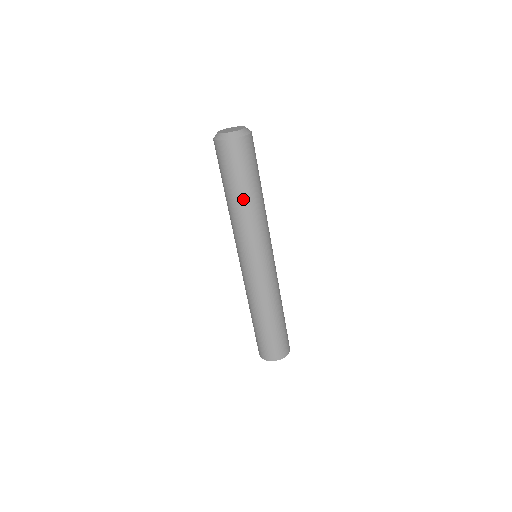
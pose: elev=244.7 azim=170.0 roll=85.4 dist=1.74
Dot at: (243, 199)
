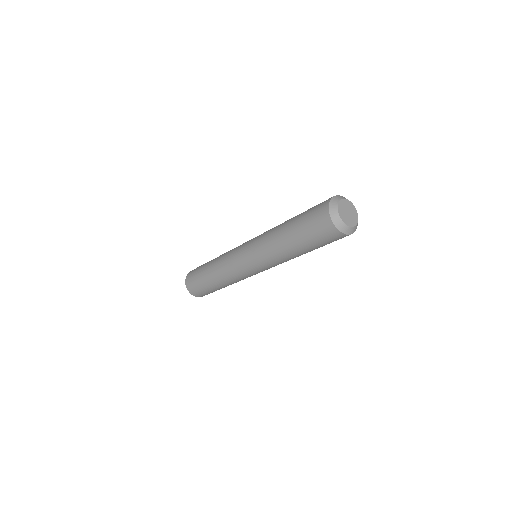
Dot at: (289, 244)
